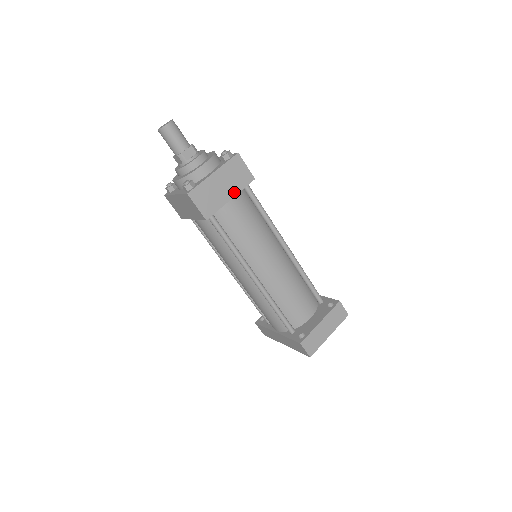
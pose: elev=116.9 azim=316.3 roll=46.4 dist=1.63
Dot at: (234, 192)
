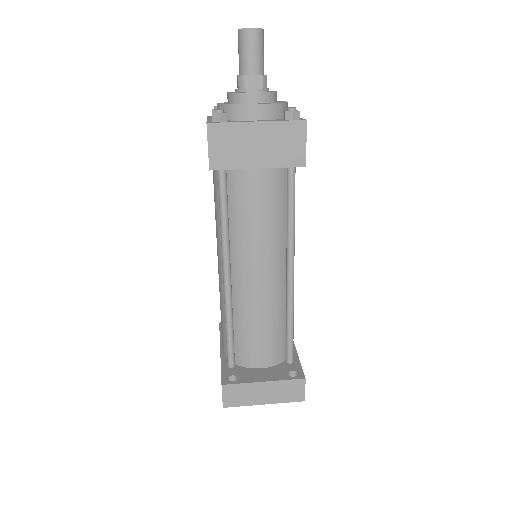
Dot at: (268, 163)
